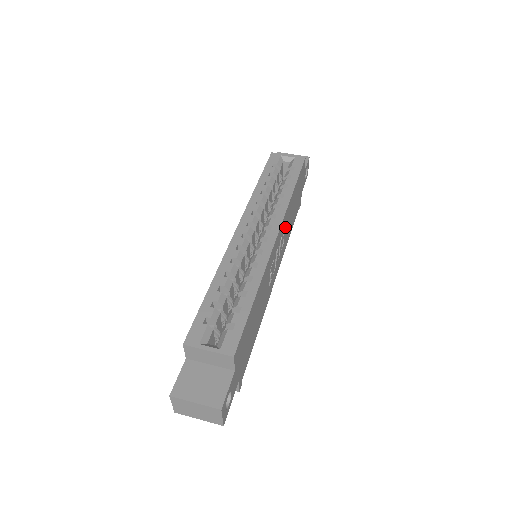
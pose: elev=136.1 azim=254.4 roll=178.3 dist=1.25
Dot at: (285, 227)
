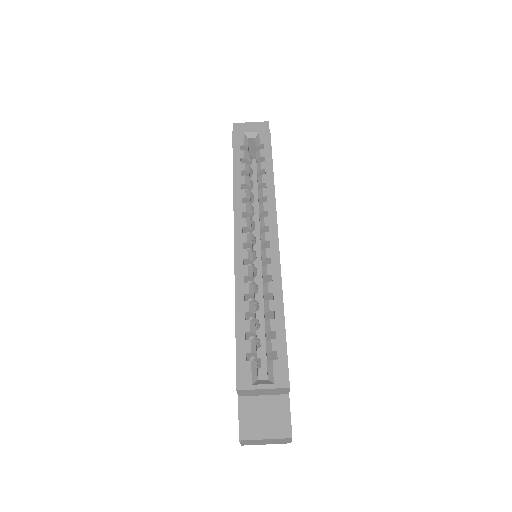
Dot at: occluded
